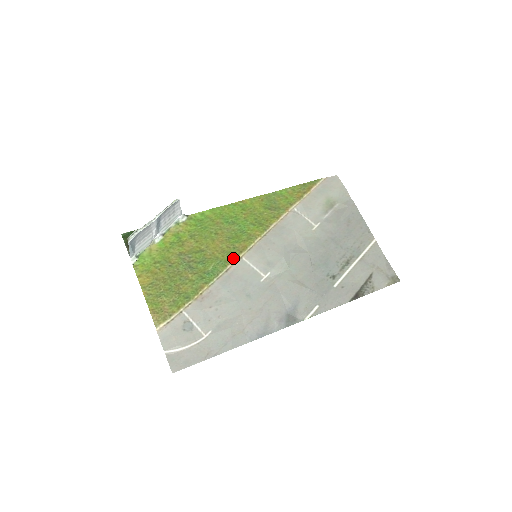
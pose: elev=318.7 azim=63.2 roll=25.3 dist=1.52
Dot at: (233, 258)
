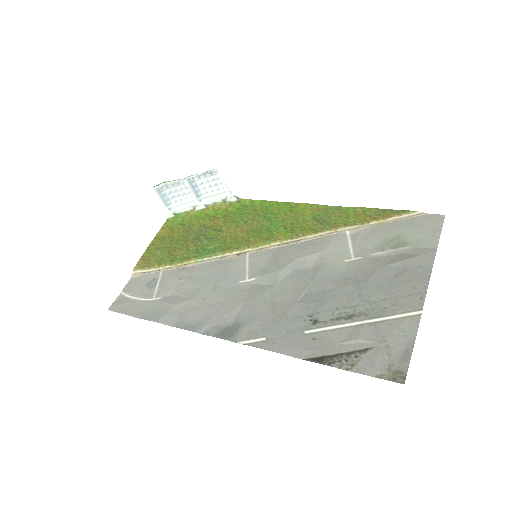
Dot at: (236, 248)
